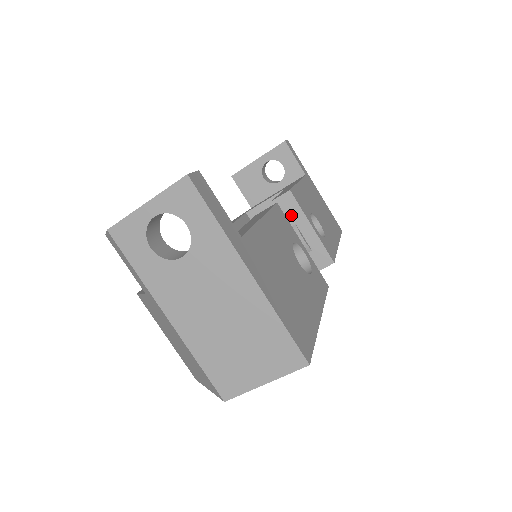
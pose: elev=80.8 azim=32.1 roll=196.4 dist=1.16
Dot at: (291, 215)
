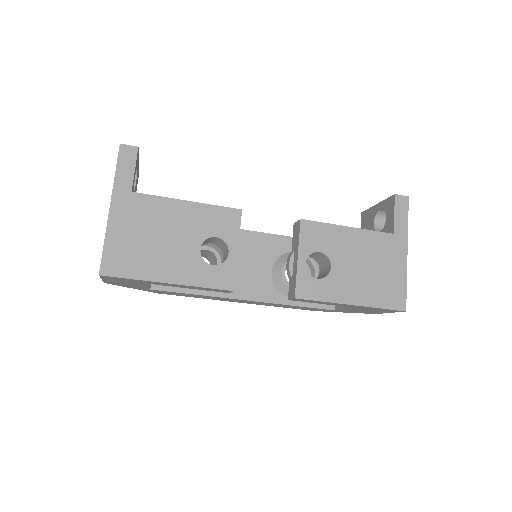
Dot at: (295, 241)
